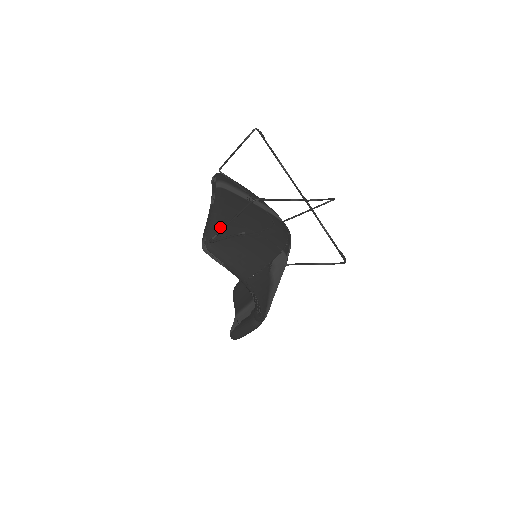
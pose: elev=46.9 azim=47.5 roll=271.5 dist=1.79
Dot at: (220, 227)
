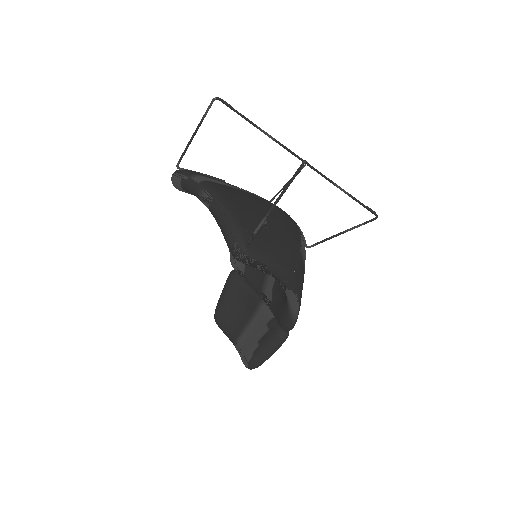
Dot at: (243, 223)
